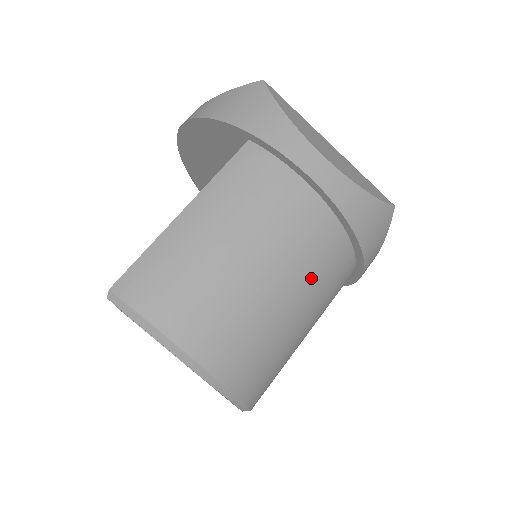
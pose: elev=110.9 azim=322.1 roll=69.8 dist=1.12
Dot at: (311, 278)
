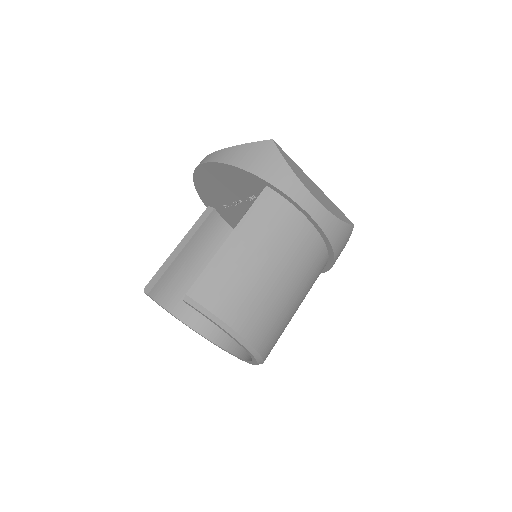
Dot at: (305, 278)
